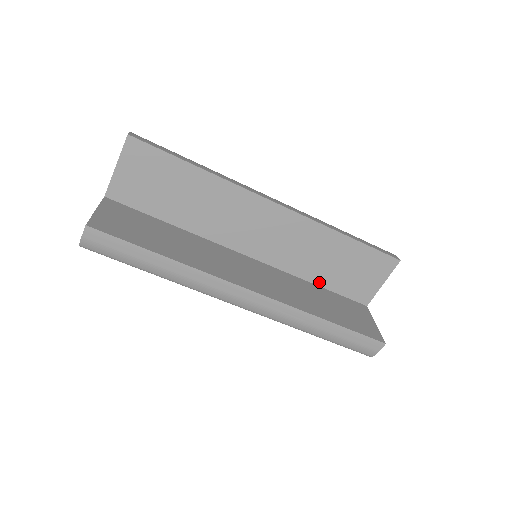
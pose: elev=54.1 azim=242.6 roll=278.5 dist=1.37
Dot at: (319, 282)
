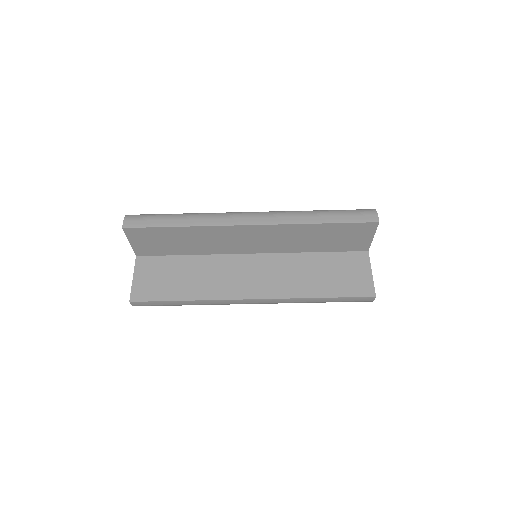
Dot at: (317, 250)
